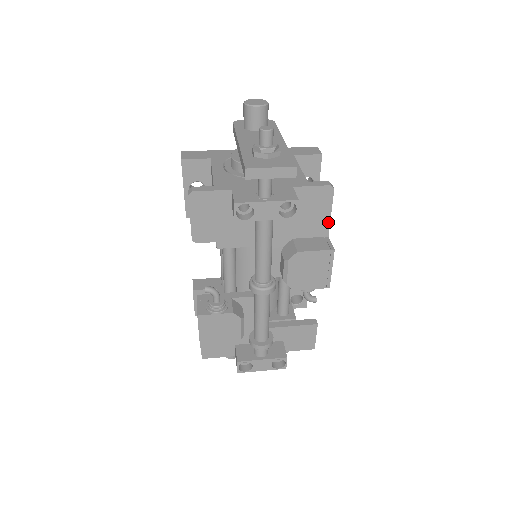
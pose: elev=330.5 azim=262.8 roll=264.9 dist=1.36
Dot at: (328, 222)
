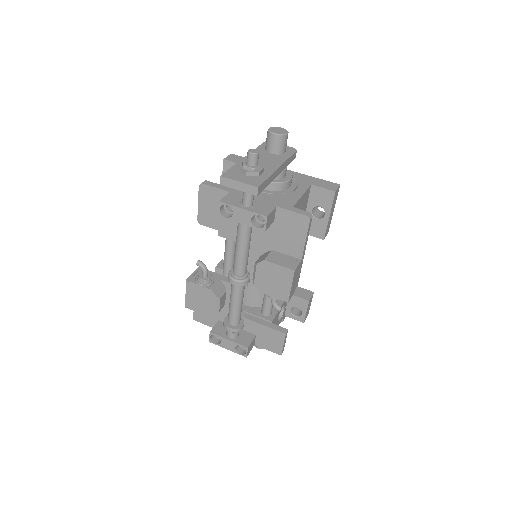
Dot at: (302, 247)
